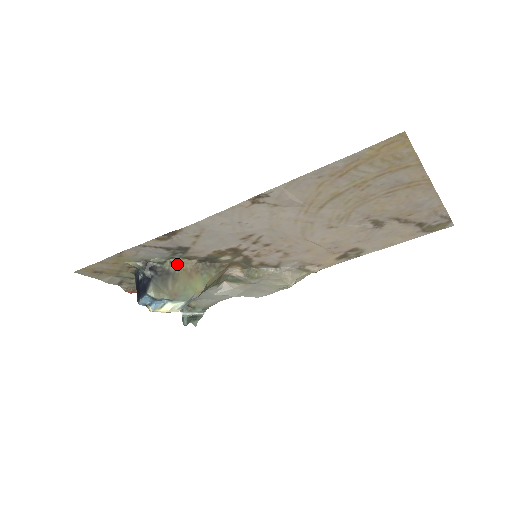
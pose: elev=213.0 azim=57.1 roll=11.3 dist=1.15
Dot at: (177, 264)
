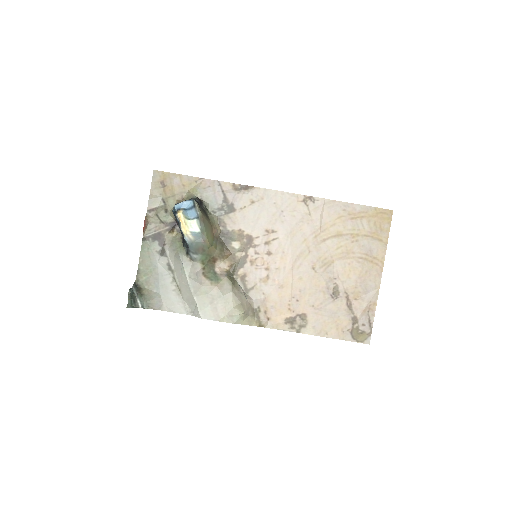
Dot at: (213, 218)
